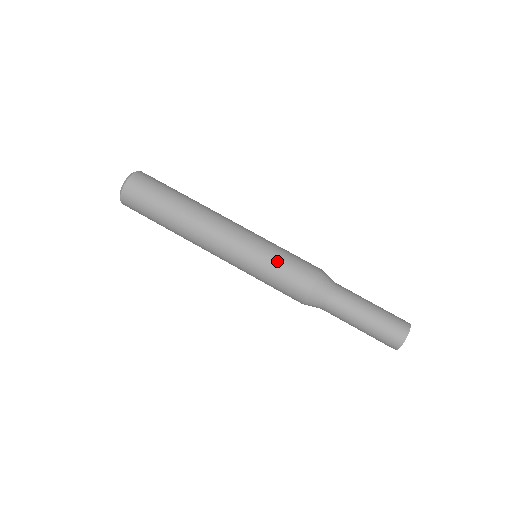
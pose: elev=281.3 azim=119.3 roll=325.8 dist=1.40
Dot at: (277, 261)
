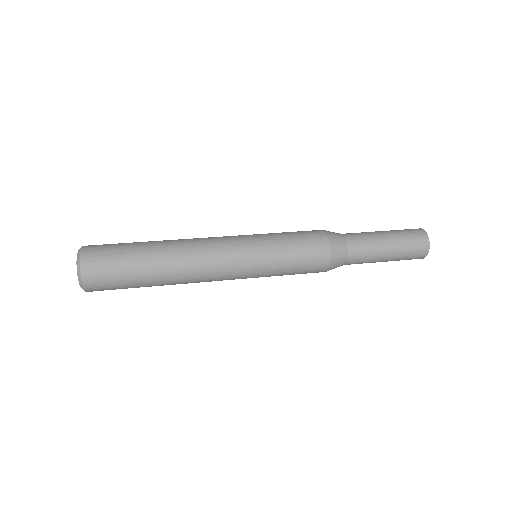
Dot at: (278, 233)
